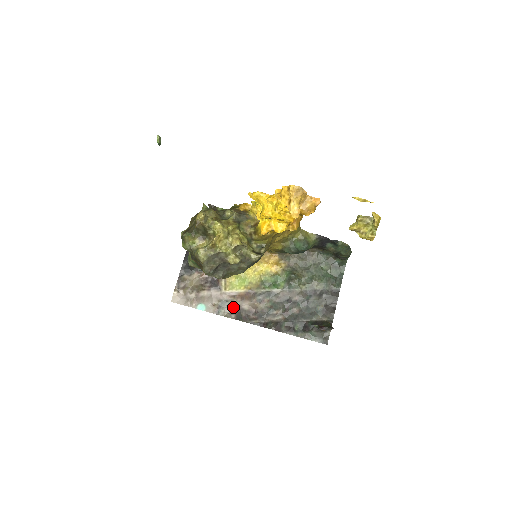
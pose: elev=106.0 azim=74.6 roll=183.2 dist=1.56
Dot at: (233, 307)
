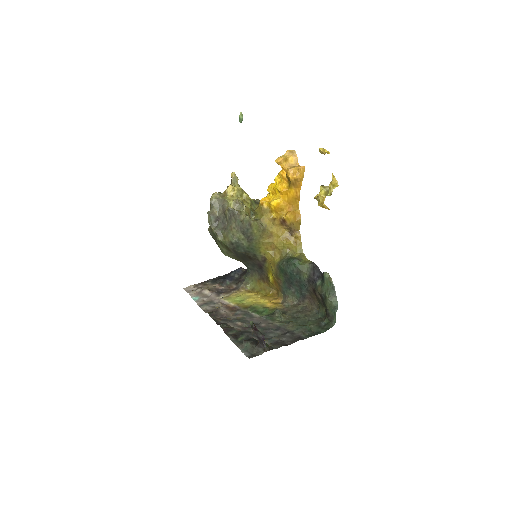
Dot at: (214, 308)
